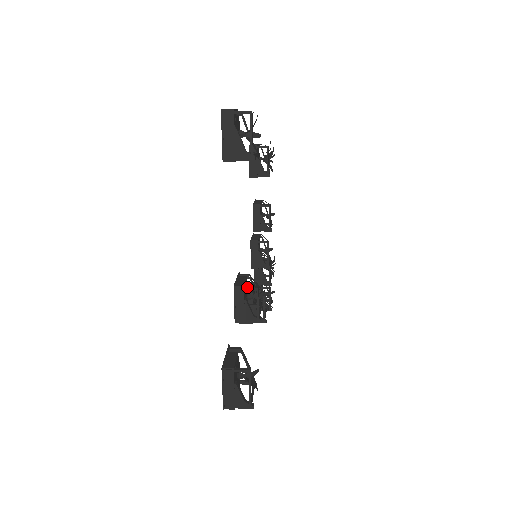
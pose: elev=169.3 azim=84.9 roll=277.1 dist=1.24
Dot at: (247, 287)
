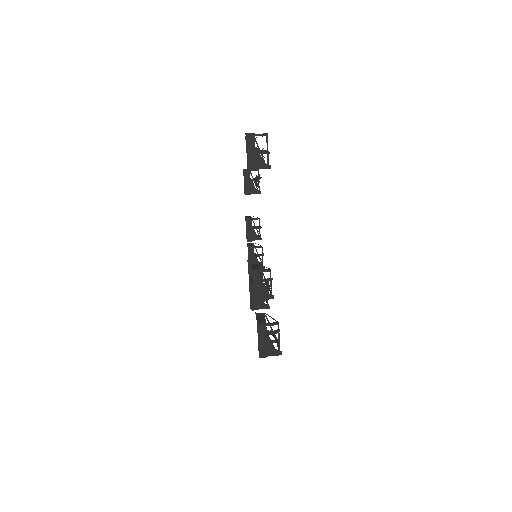
Dot at: (262, 270)
